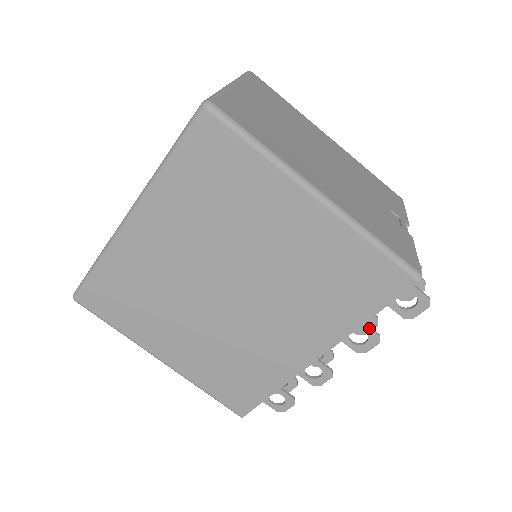
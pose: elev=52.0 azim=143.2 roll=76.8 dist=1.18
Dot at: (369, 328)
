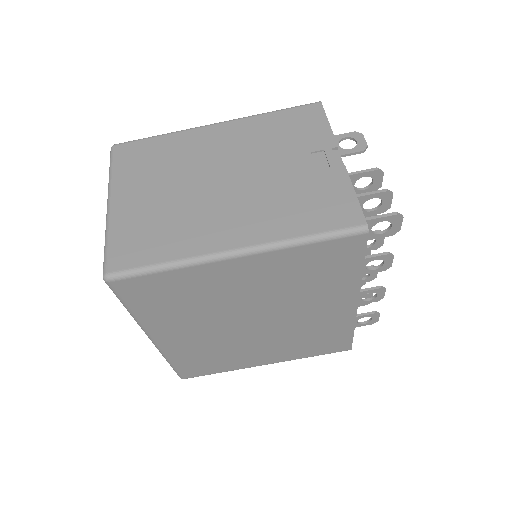
Dot at: (375, 257)
